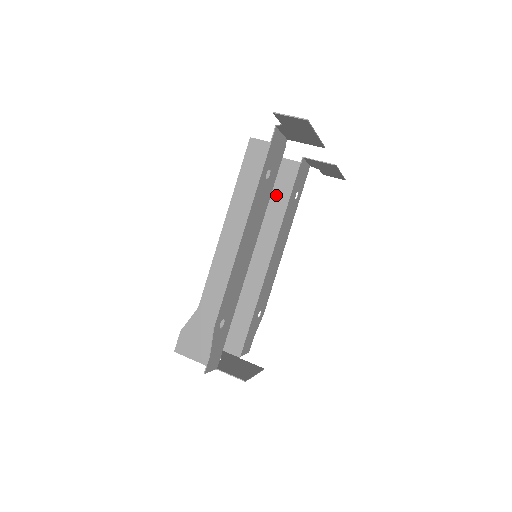
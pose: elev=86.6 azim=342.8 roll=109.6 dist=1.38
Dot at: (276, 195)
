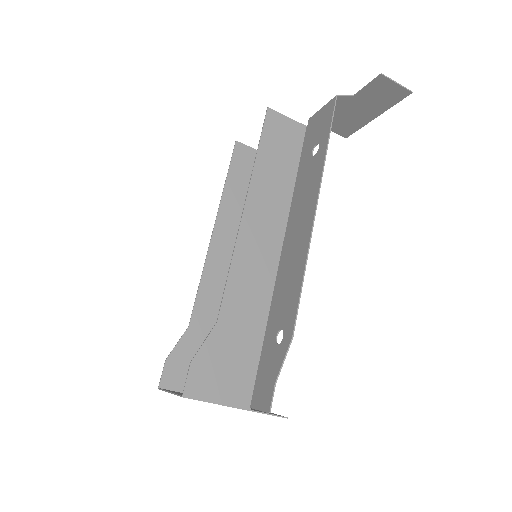
Dot at: (247, 189)
